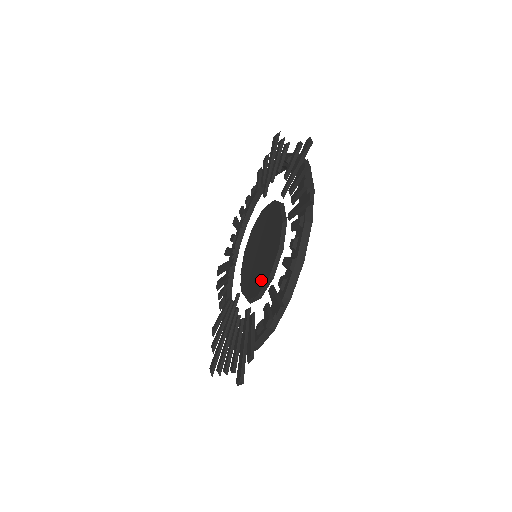
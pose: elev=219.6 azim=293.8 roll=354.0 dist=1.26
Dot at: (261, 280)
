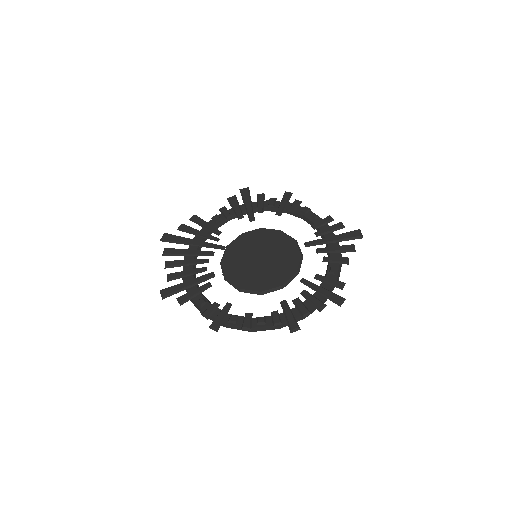
Dot at: (237, 276)
